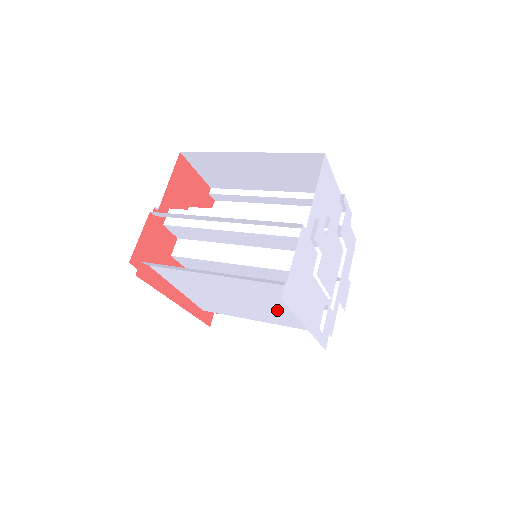
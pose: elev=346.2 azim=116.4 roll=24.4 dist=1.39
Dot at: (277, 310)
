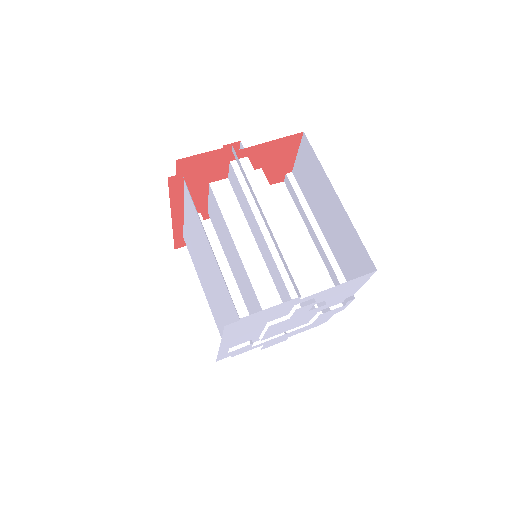
Dot at: (220, 310)
